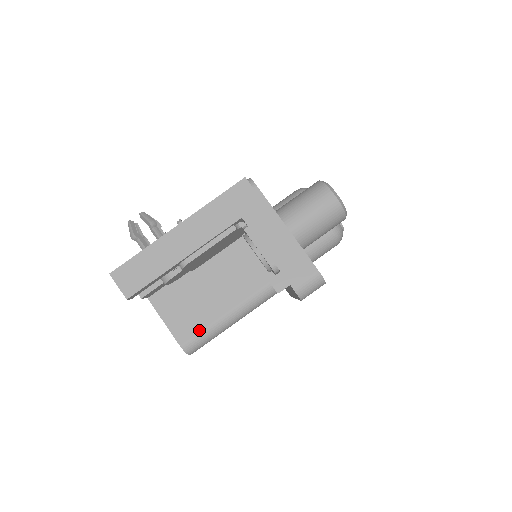
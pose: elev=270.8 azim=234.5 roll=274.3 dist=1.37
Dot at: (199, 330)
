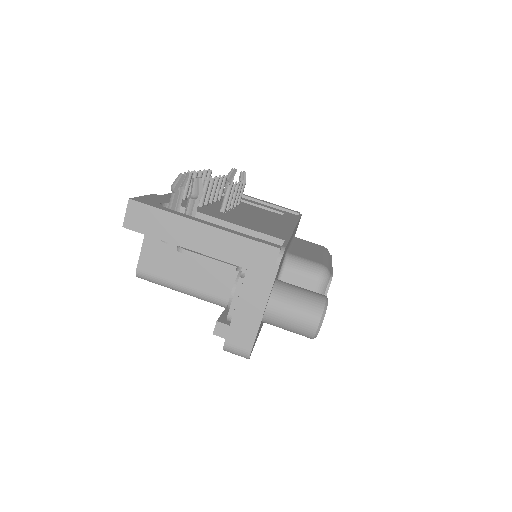
Dot at: (158, 274)
